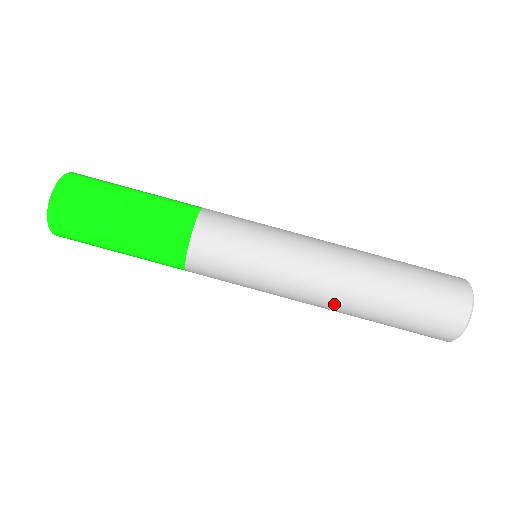
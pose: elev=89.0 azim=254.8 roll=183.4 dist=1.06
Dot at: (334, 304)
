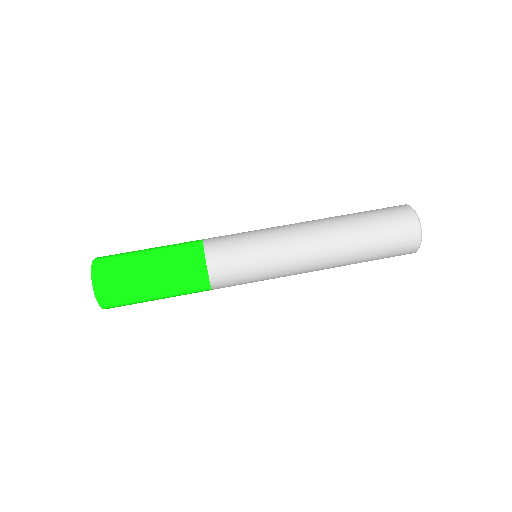
Dot at: (326, 266)
